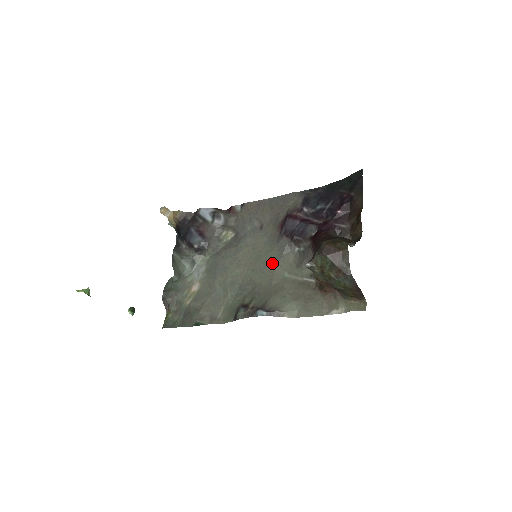
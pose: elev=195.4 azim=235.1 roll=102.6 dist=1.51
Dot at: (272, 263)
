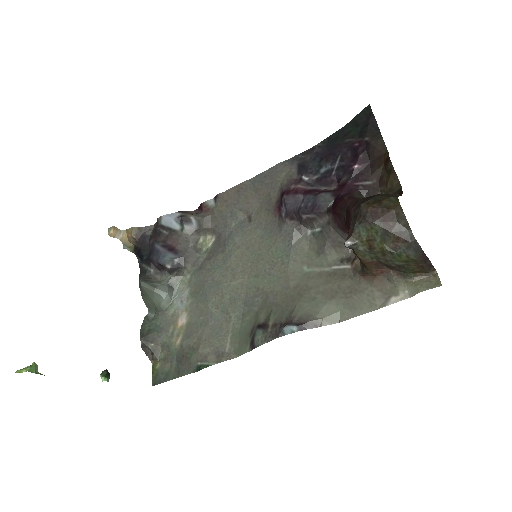
Dot at: (280, 259)
